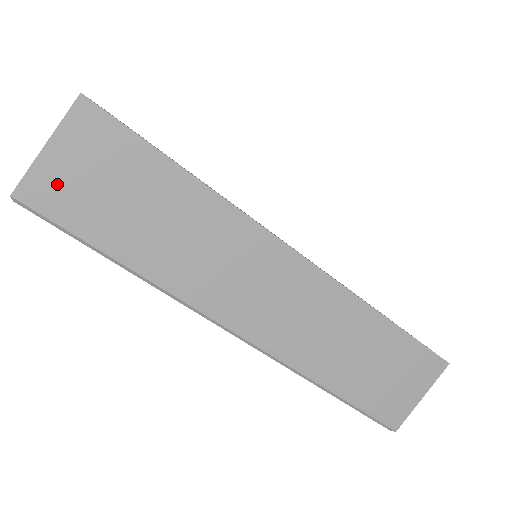
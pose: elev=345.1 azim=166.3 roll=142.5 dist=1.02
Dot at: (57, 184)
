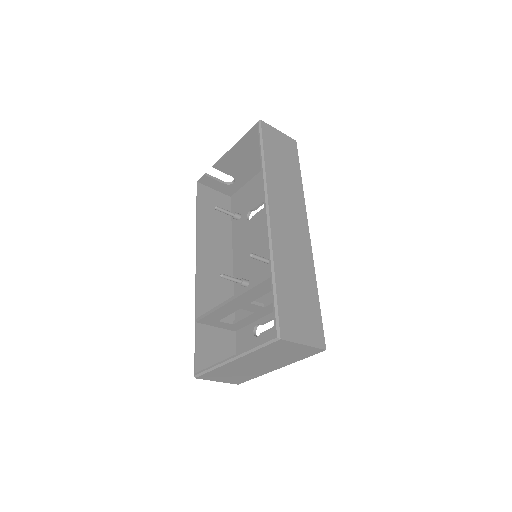
Dot at: (272, 134)
